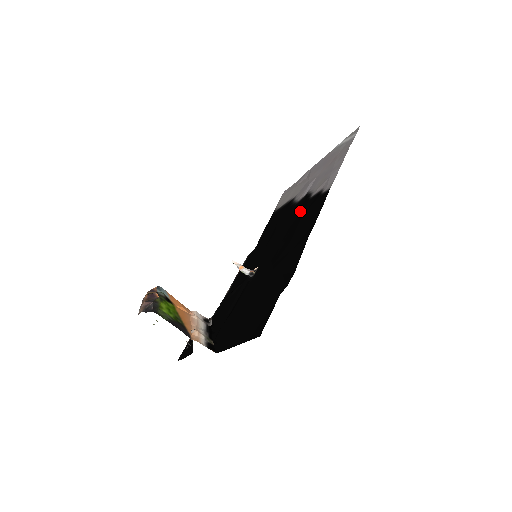
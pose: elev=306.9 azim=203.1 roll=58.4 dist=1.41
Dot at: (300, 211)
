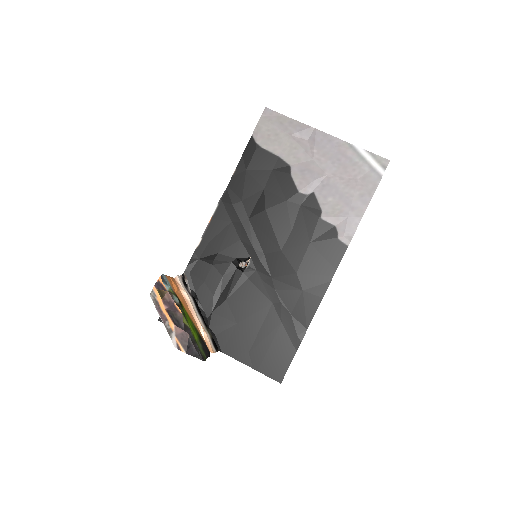
Dot at: (306, 225)
